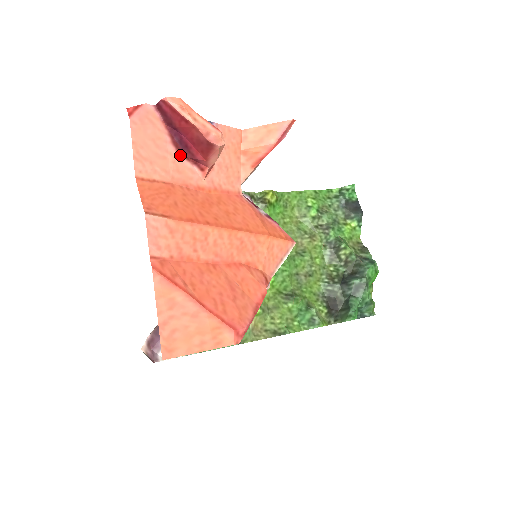
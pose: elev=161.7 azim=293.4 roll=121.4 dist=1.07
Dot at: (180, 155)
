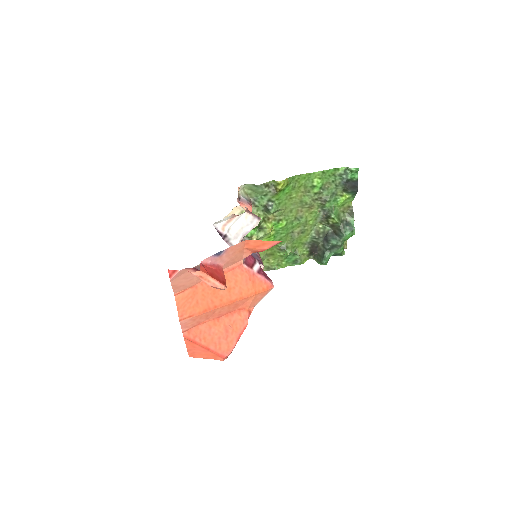
Dot at: occluded
